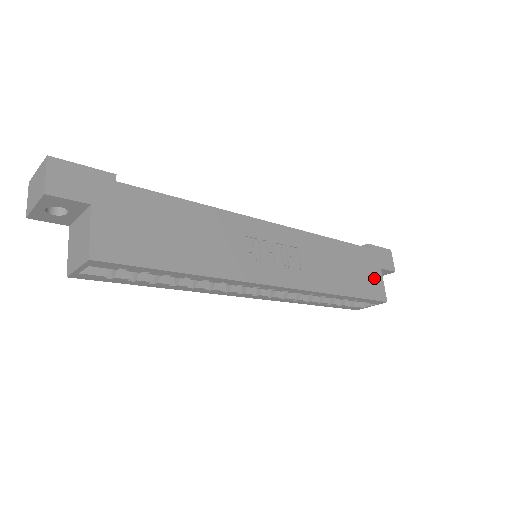
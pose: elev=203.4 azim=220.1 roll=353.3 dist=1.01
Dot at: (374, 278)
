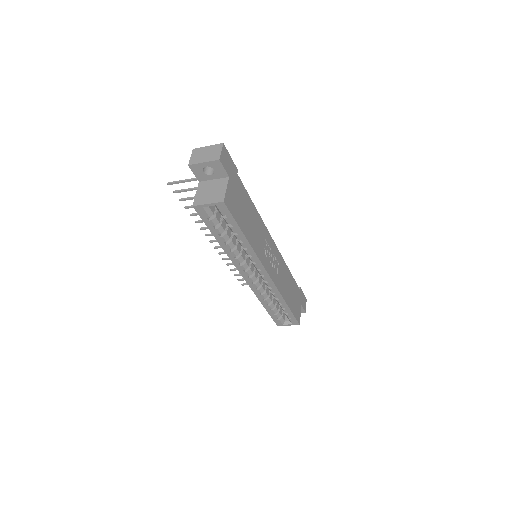
Dot at: (298, 307)
